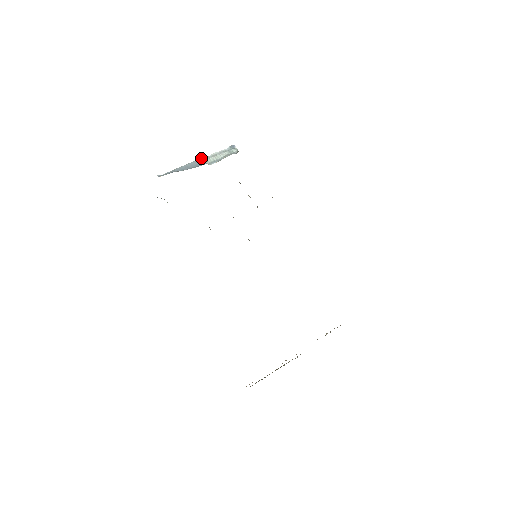
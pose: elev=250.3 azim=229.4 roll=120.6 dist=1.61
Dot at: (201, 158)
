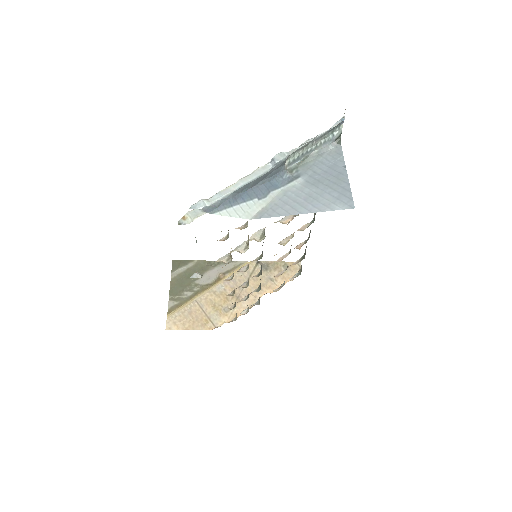
Dot at: (285, 161)
